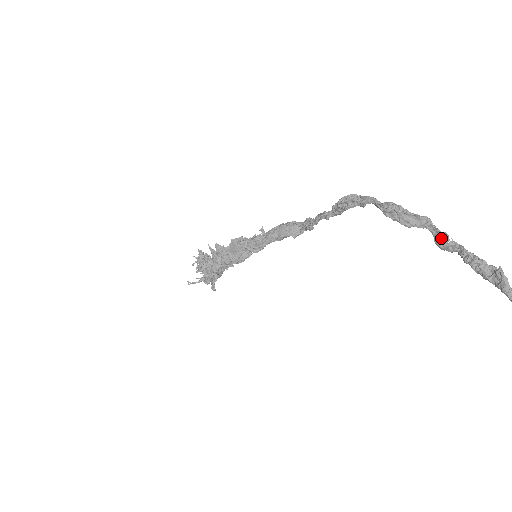
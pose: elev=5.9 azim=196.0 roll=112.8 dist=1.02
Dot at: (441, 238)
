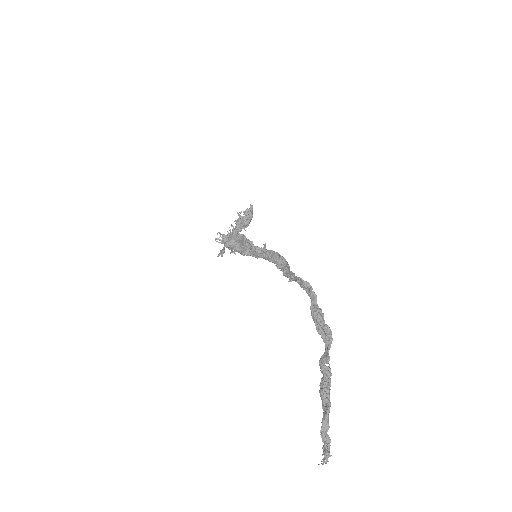
Dot at: (324, 358)
